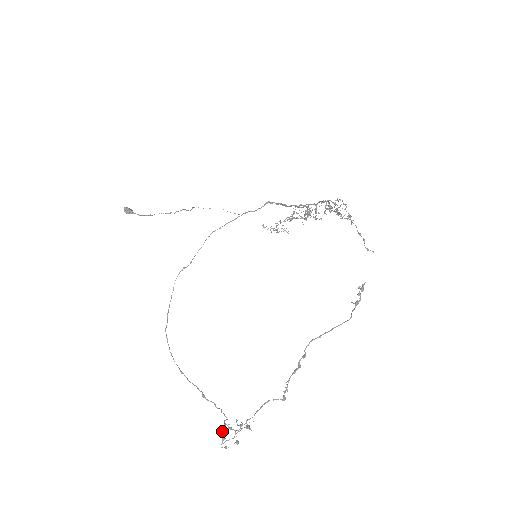
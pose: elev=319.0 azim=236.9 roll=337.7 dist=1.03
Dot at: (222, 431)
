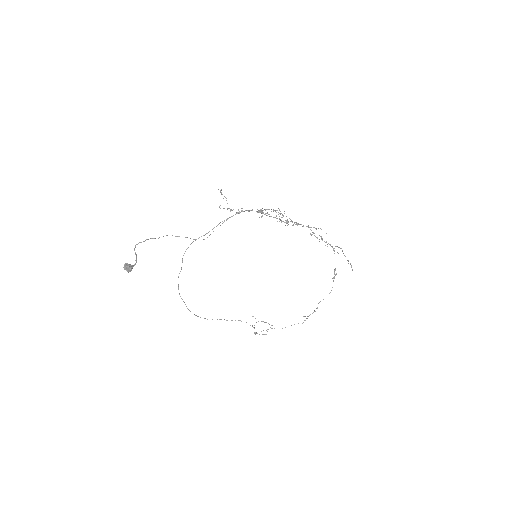
Dot at: occluded
